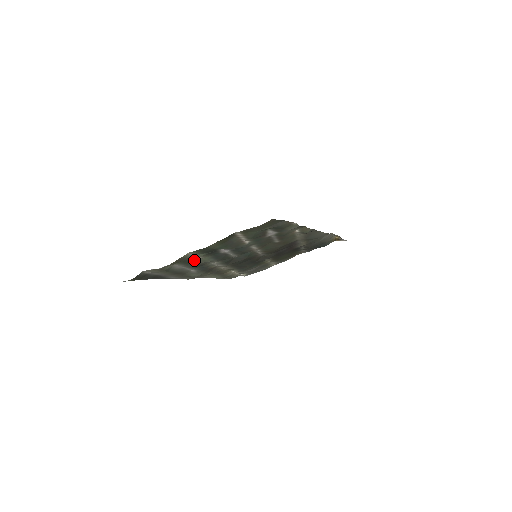
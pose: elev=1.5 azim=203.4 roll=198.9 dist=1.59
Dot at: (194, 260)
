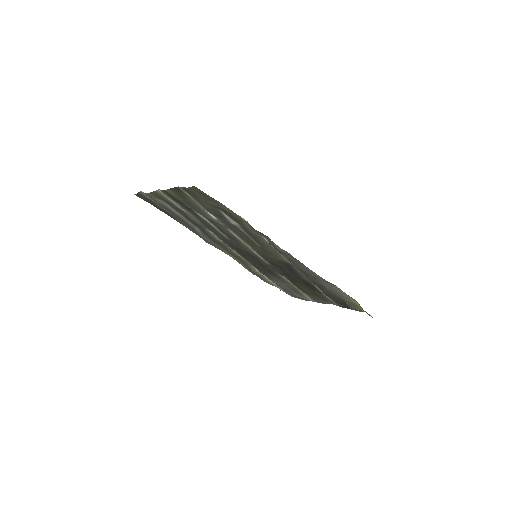
Dot at: (180, 209)
